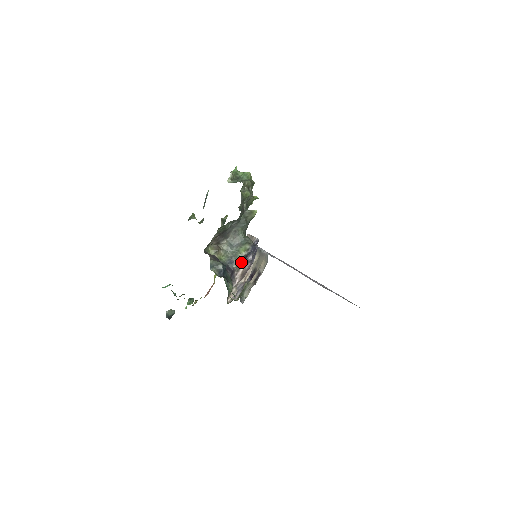
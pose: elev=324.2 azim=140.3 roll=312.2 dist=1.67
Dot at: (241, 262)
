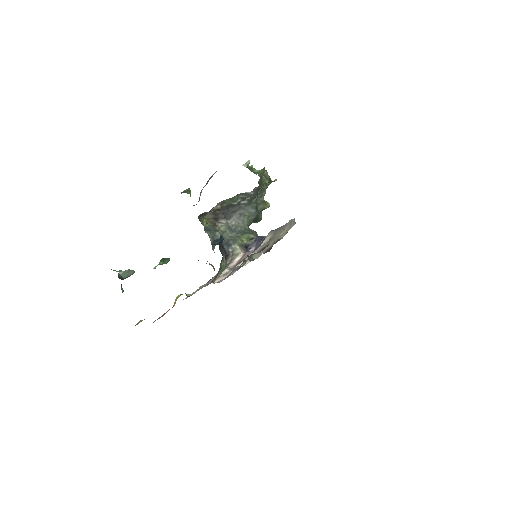
Dot at: (240, 249)
